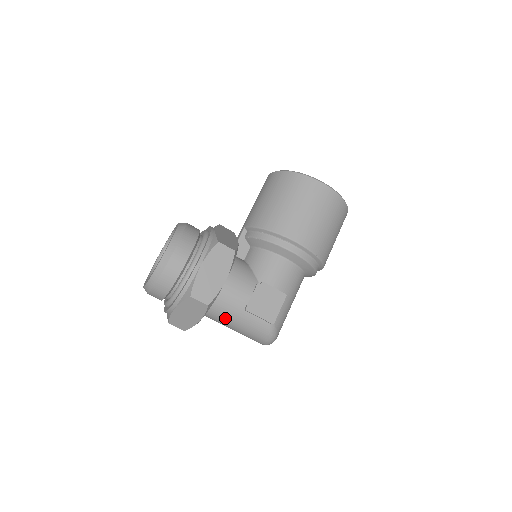
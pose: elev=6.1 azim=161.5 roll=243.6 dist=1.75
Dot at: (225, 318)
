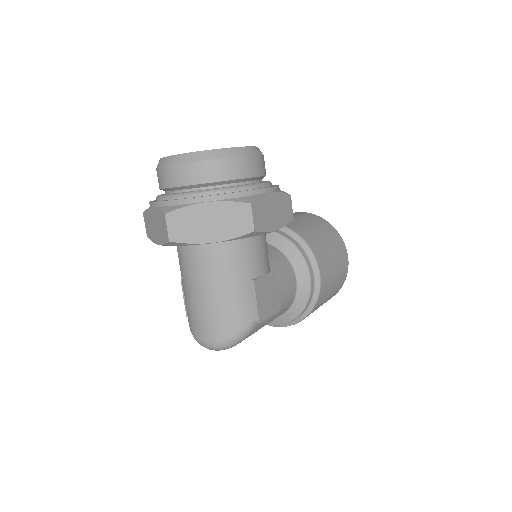
Dot at: (222, 271)
